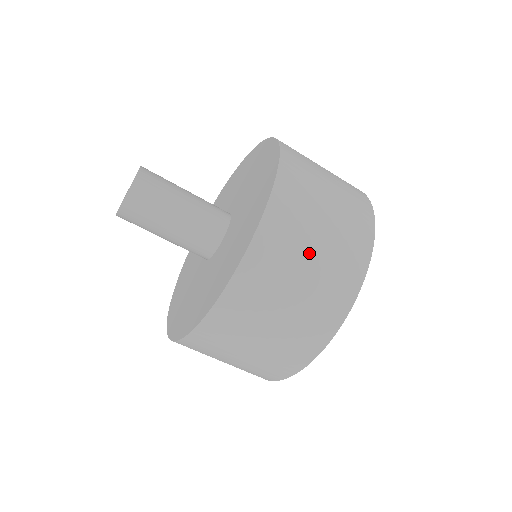
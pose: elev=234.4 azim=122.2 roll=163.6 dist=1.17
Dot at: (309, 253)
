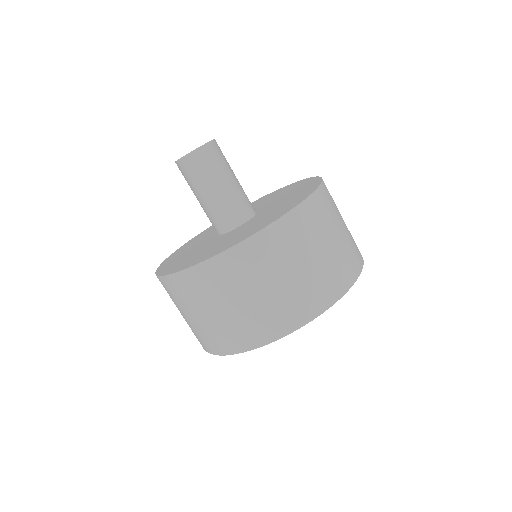
Dot at: (334, 234)
